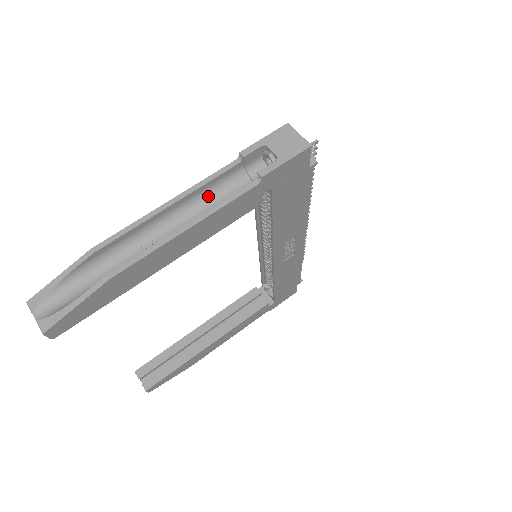
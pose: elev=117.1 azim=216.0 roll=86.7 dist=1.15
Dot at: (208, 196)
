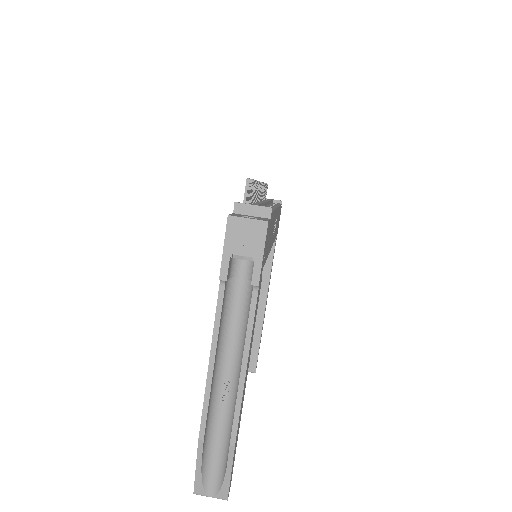
Dot at: (226, 323)
